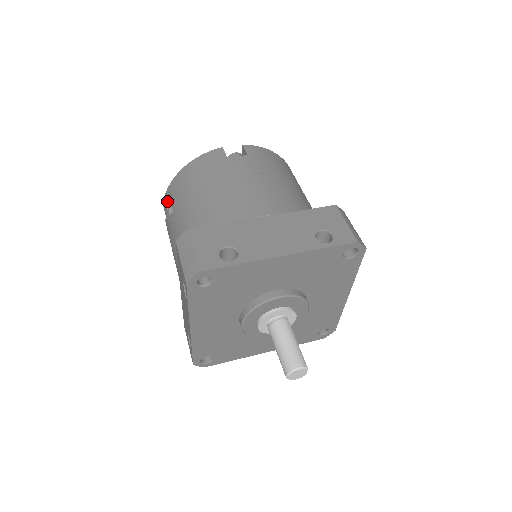
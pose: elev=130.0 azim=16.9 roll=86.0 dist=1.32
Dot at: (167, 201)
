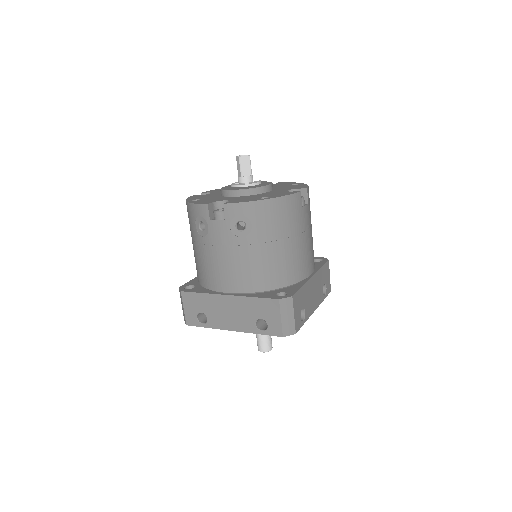
Dot at: (239, 214)
